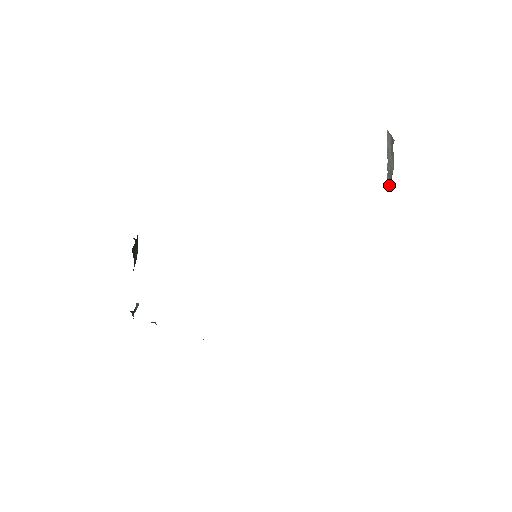
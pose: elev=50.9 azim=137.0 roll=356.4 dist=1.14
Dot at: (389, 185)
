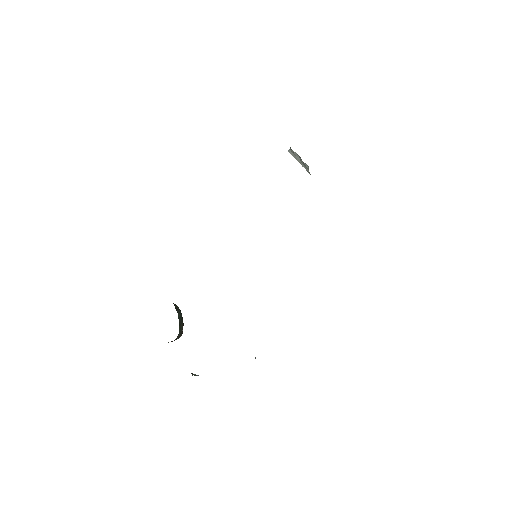
Dot at: (308, 170)
